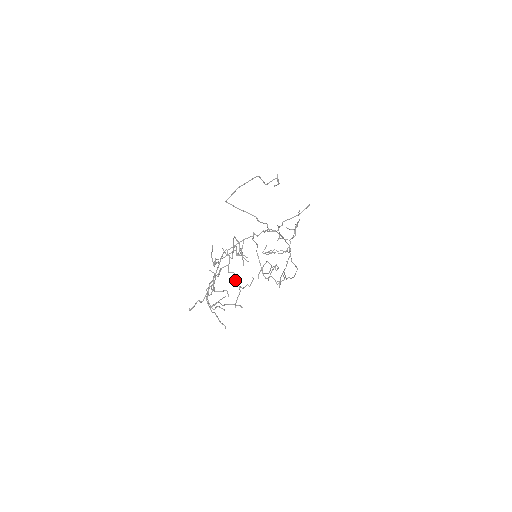
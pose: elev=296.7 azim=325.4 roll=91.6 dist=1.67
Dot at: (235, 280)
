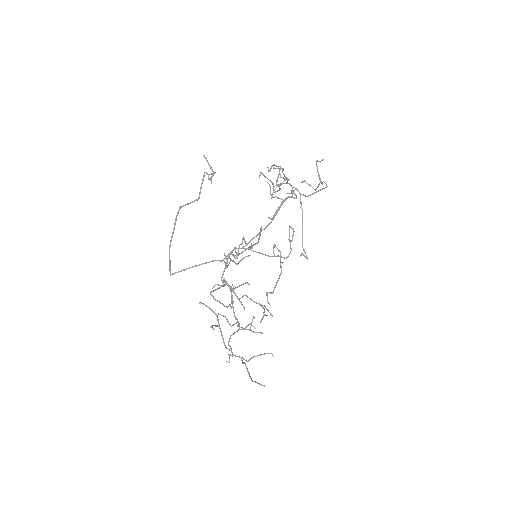
Dot at: occluded
